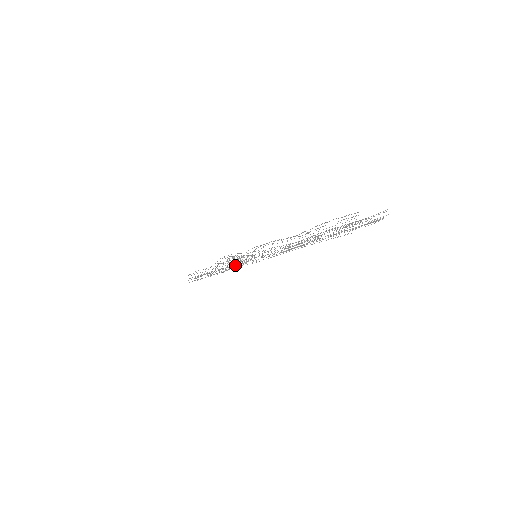
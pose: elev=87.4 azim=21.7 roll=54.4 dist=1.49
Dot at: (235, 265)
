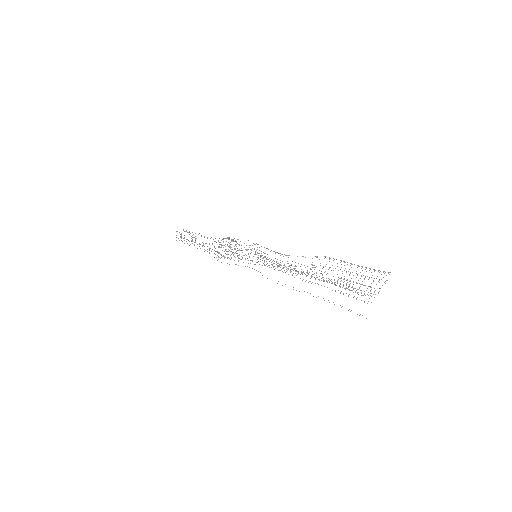
Dot at: (234, 256)
